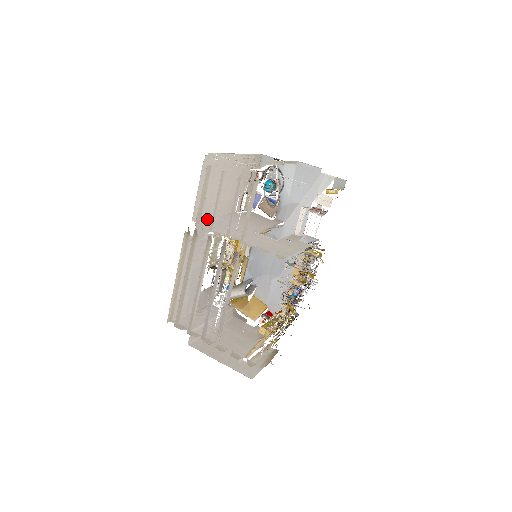
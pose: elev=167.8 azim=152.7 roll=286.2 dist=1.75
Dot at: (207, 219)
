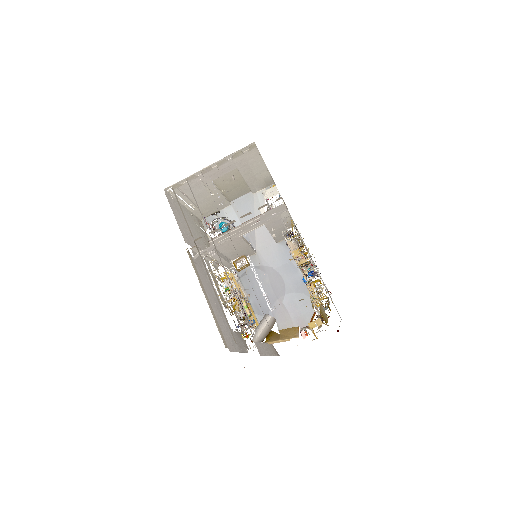
Dot at: occluded
